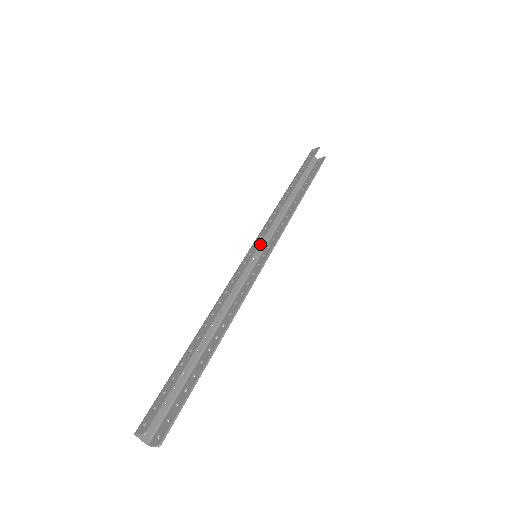
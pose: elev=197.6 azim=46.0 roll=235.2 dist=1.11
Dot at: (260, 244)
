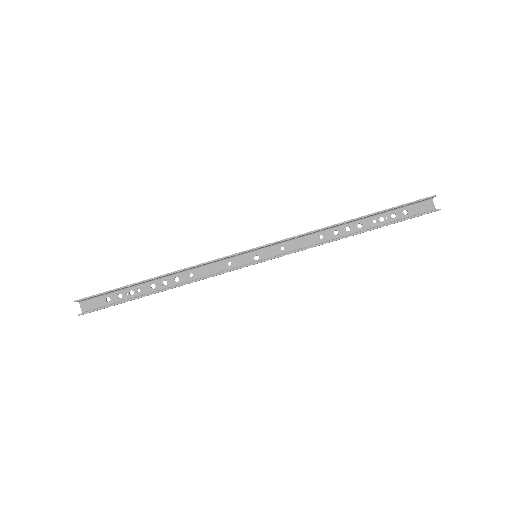
Dot at: (259, 247)
